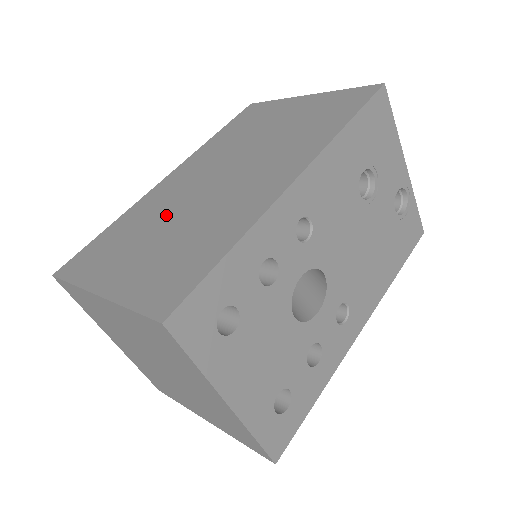
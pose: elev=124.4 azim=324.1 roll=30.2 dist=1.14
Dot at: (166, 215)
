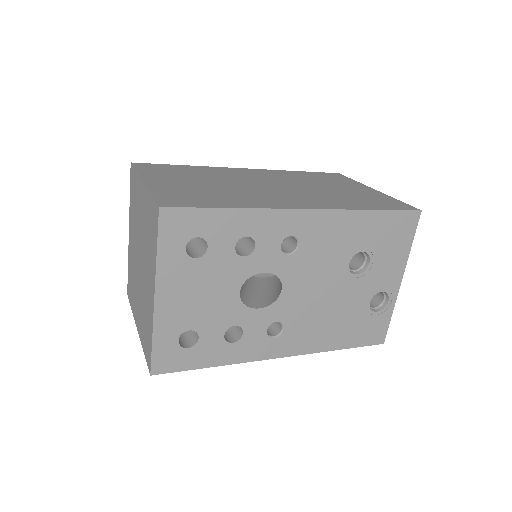
Dot at: (221, 179)
